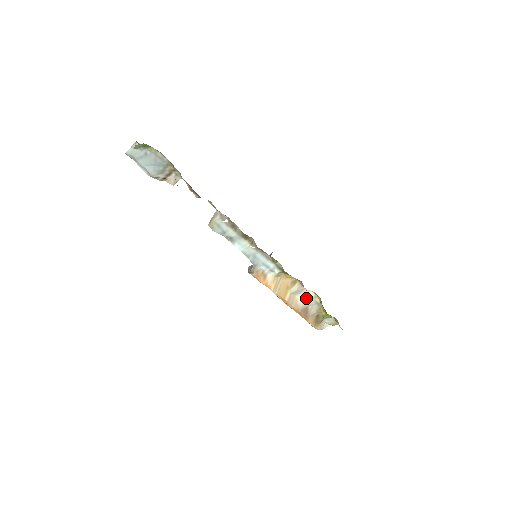
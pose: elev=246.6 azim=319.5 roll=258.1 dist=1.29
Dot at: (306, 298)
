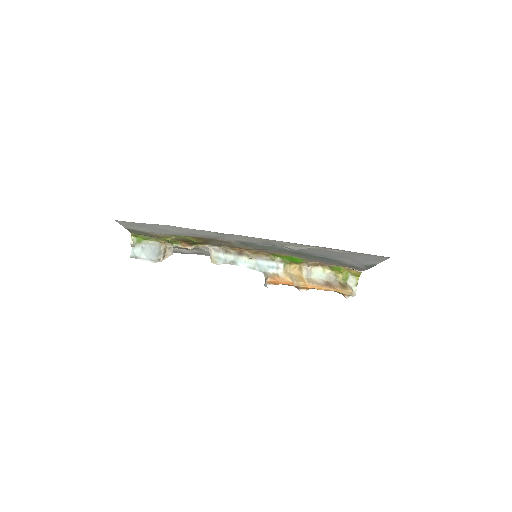
Dot at: (319, 275)
